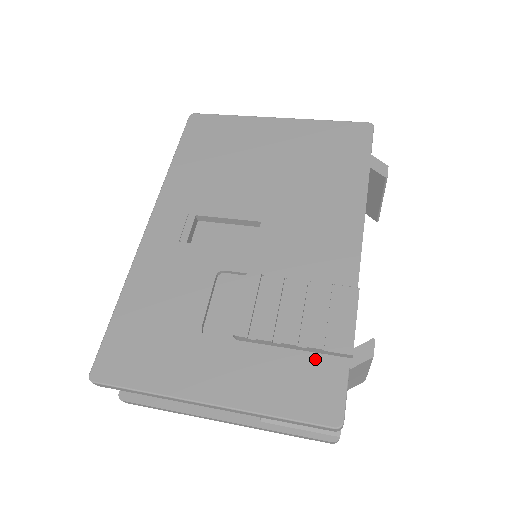
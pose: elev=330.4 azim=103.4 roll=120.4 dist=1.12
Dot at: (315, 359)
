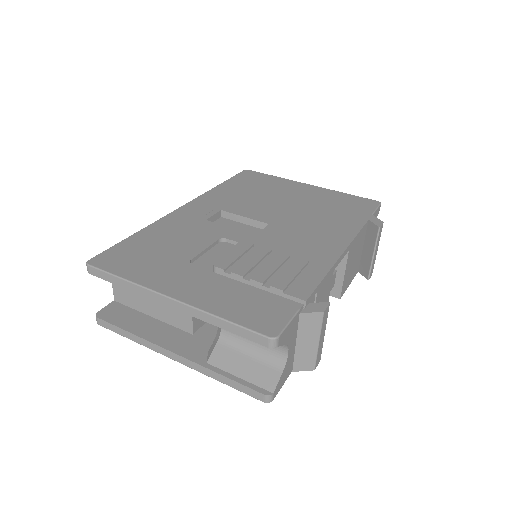
Dot at: (273, 297)
